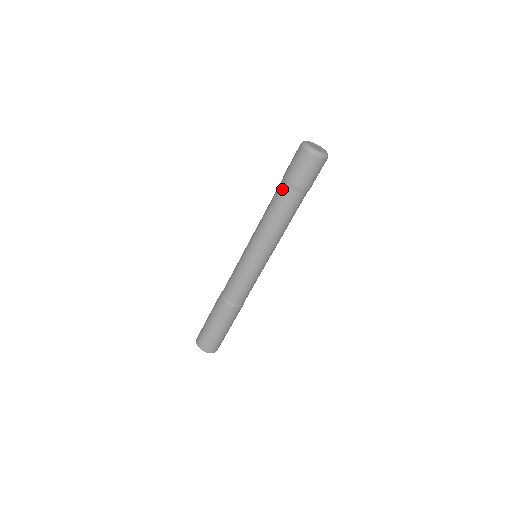
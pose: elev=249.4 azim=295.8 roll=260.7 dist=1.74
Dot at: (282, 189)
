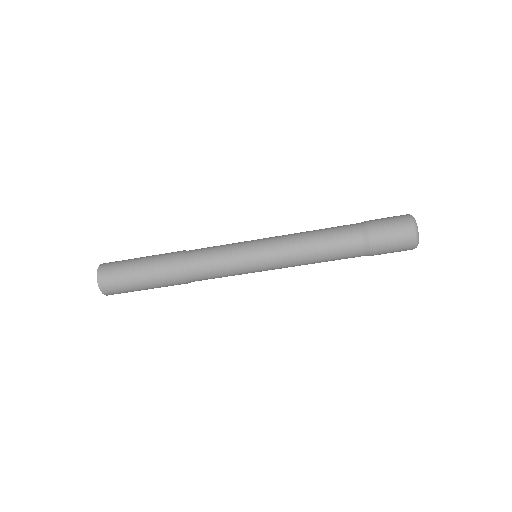
Dot at: (352, 224)
